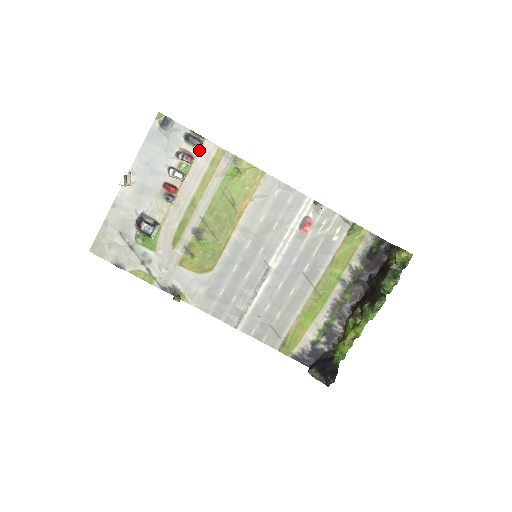
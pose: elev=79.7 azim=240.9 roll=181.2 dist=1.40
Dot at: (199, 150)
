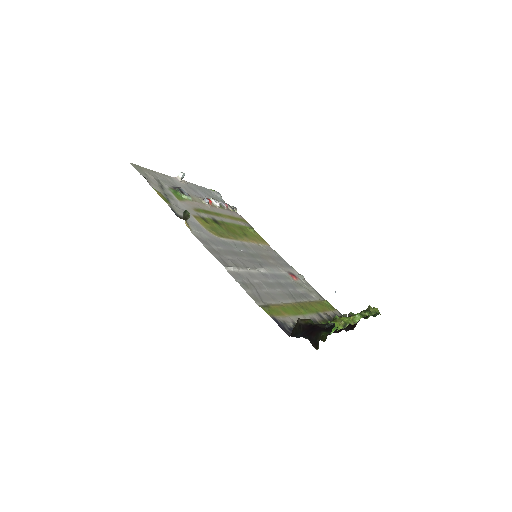
Dot at: (232, 211)
